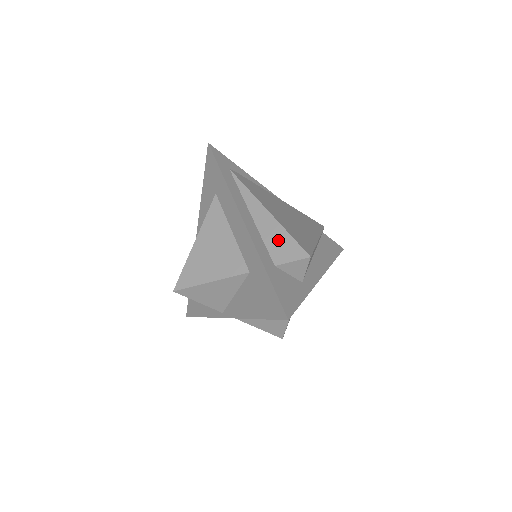
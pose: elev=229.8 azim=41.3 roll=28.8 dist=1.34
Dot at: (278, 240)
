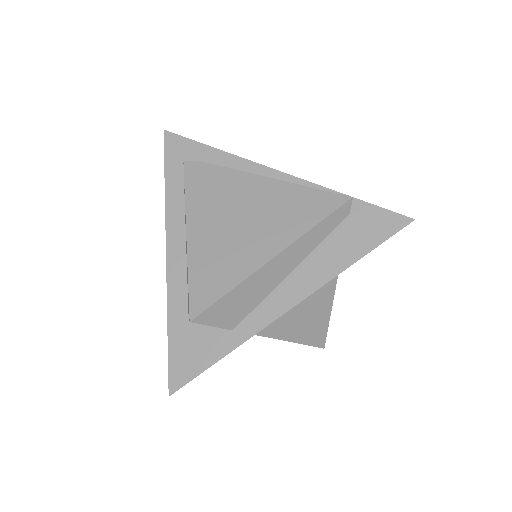
Dot at: occluded
